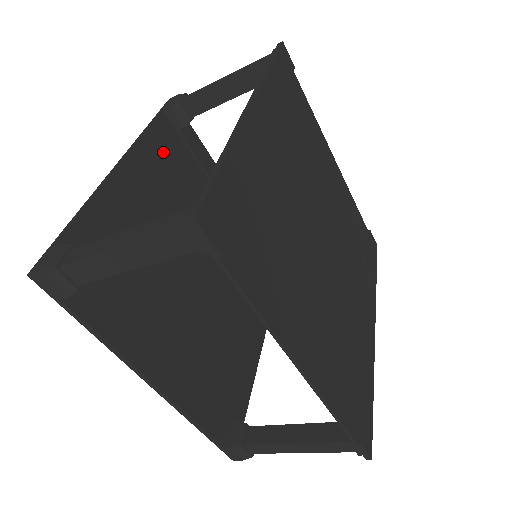
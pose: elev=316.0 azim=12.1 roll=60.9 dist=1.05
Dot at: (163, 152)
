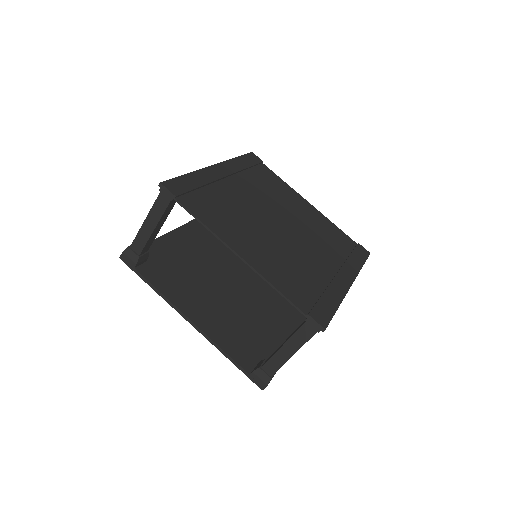
Dot at: occluded
